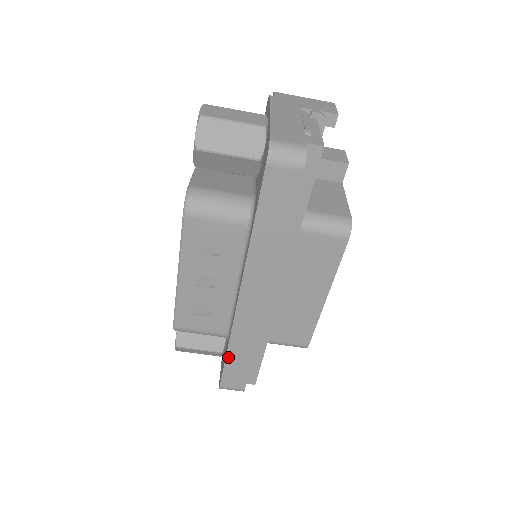
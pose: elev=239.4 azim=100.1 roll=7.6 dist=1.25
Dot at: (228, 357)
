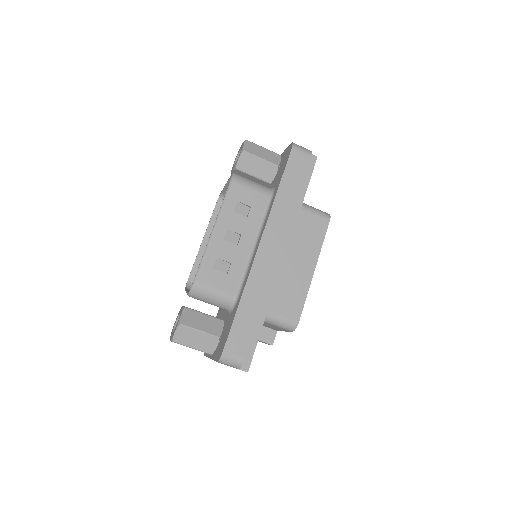
Dot at: (239, 310)
